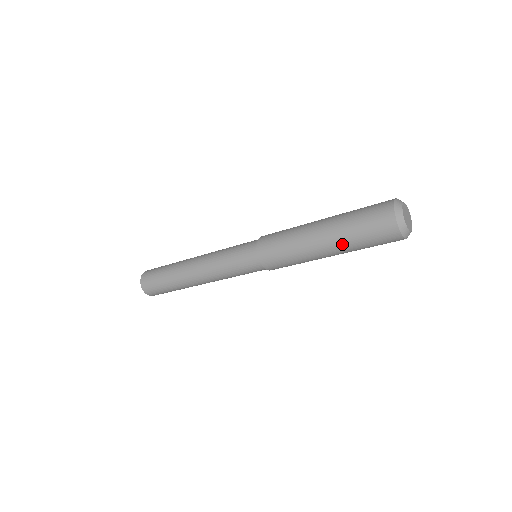
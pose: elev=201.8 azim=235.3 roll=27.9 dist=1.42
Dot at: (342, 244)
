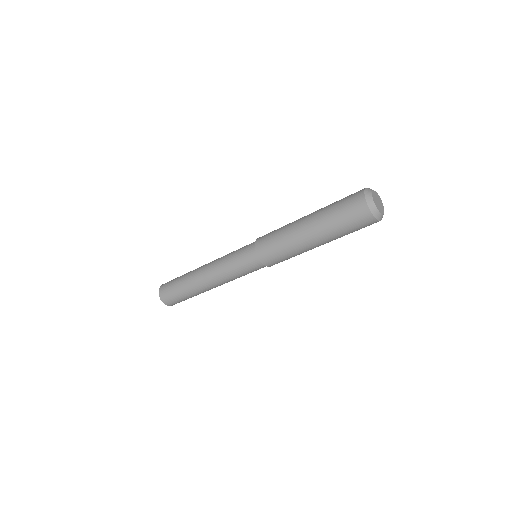
Dot at: (331, 238)
